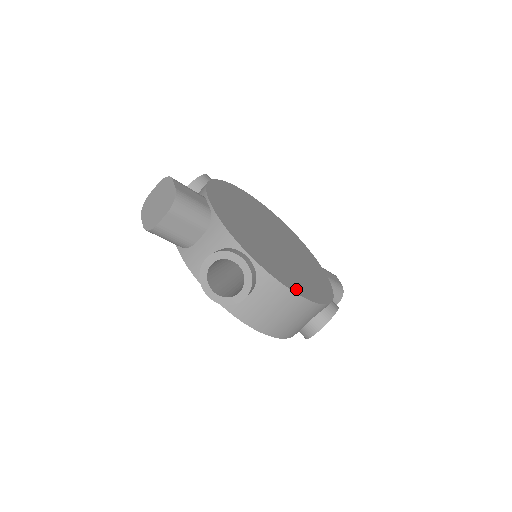
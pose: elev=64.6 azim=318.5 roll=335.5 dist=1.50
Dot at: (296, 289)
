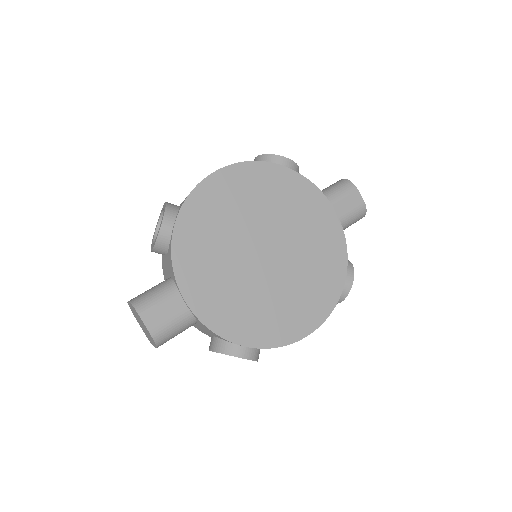
Dot at: (300, 331)
